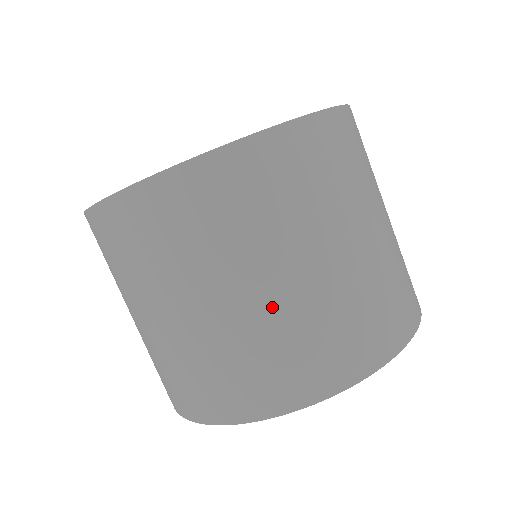
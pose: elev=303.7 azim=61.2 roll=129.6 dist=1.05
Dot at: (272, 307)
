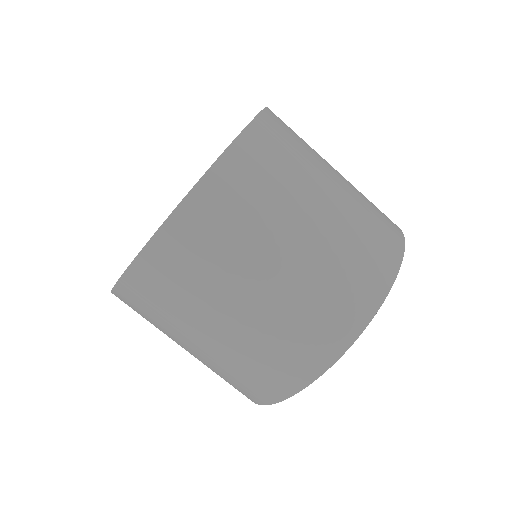
Dot at: (348, 193)
